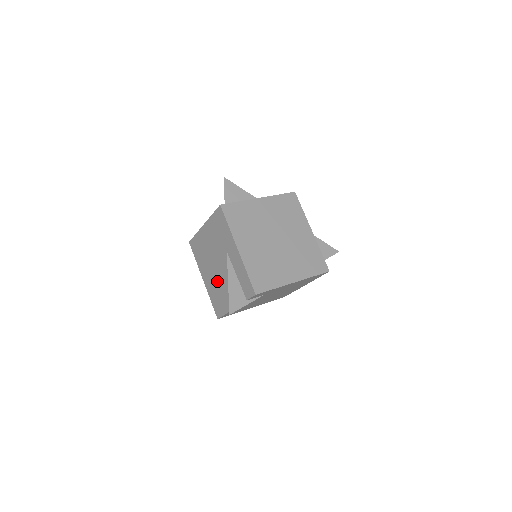
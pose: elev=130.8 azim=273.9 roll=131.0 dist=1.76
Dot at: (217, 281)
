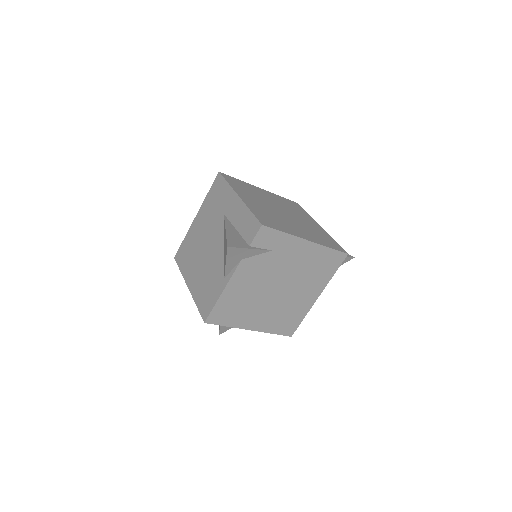
Dot at: (208, 266)
